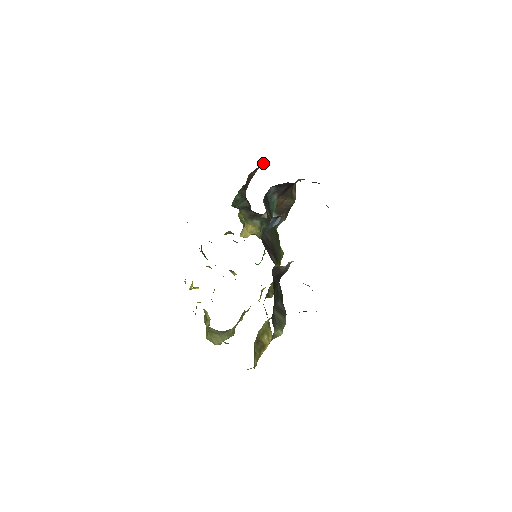
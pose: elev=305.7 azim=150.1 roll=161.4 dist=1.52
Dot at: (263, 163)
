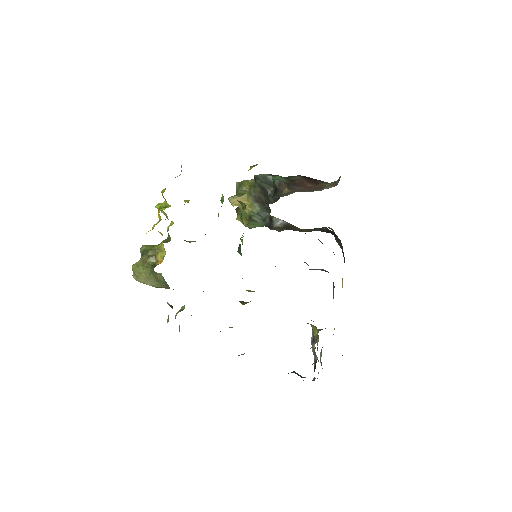
Dot at: (318, 182)
